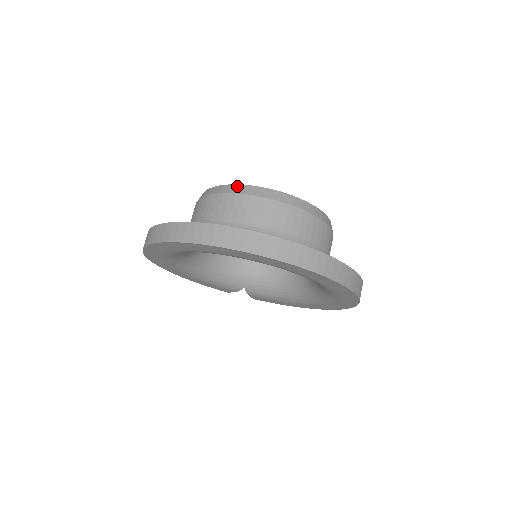
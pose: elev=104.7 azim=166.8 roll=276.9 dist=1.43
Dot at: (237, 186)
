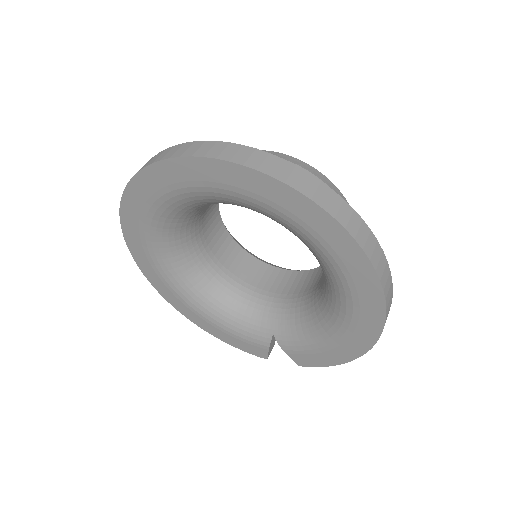
Dot at: occluded
